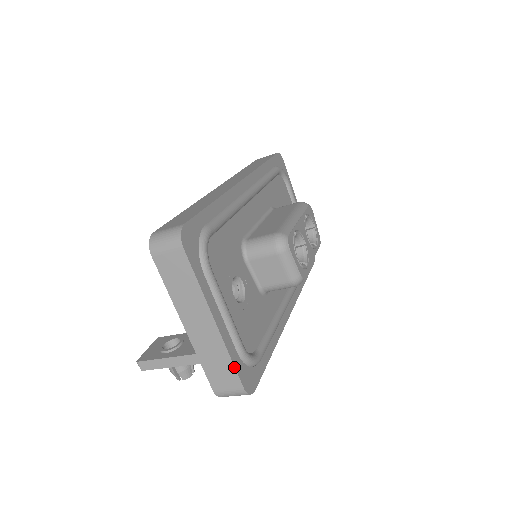
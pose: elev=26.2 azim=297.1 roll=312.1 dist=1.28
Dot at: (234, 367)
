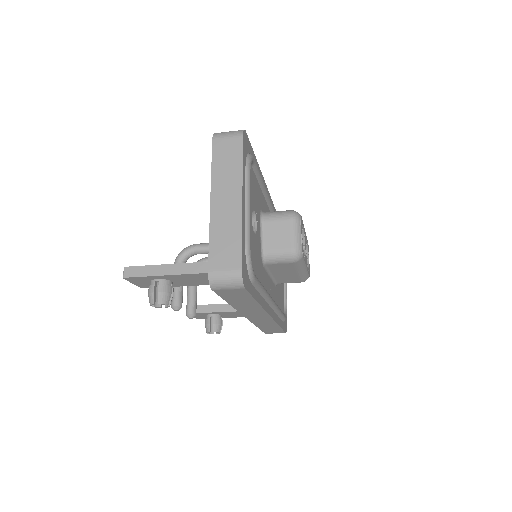
Dot at: (241, 244)
